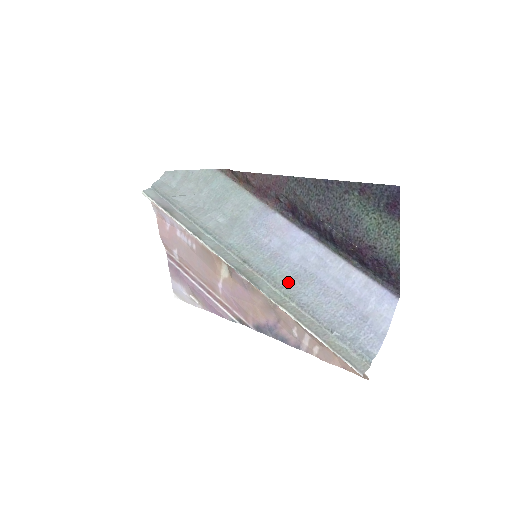
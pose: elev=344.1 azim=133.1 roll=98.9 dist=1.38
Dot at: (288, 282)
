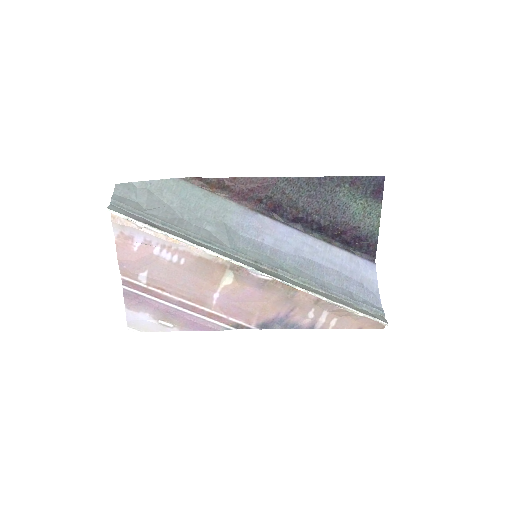
Dot at: (299, 271)
